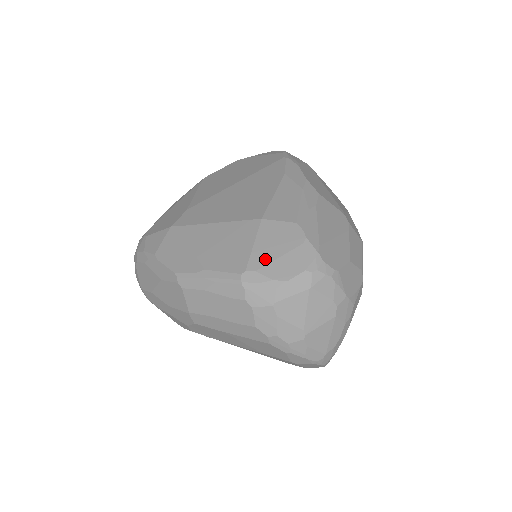
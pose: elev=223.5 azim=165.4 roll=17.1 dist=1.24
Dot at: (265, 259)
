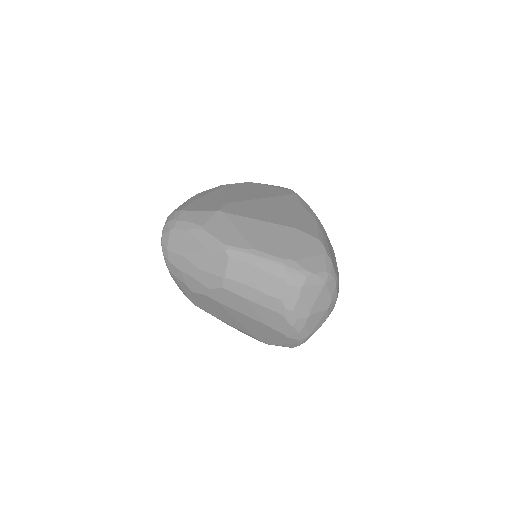
Dot at: (301, 255)
